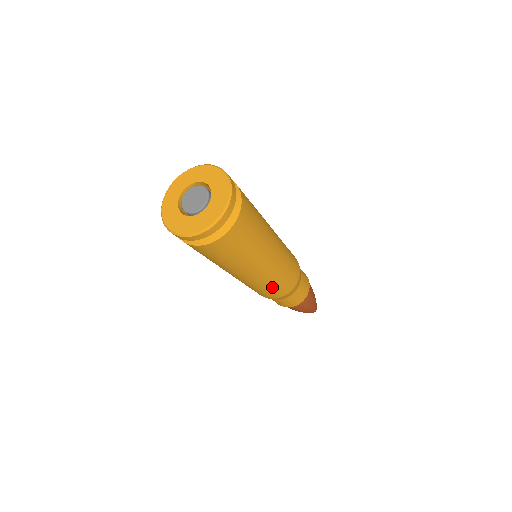
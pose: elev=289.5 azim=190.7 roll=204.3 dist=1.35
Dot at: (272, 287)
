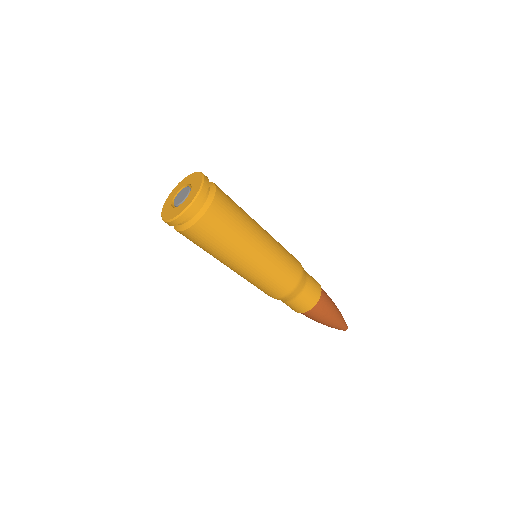
Dot at: (259, 286)
